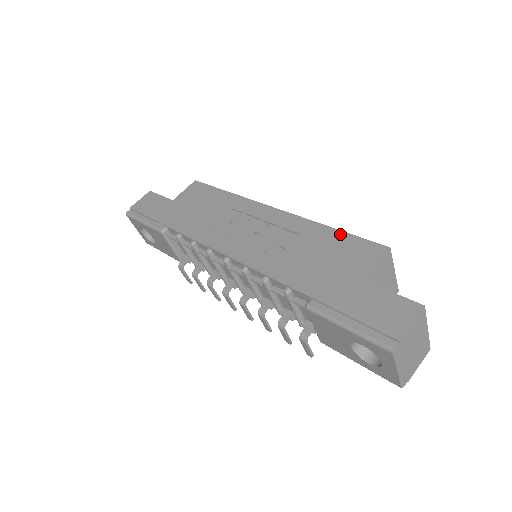
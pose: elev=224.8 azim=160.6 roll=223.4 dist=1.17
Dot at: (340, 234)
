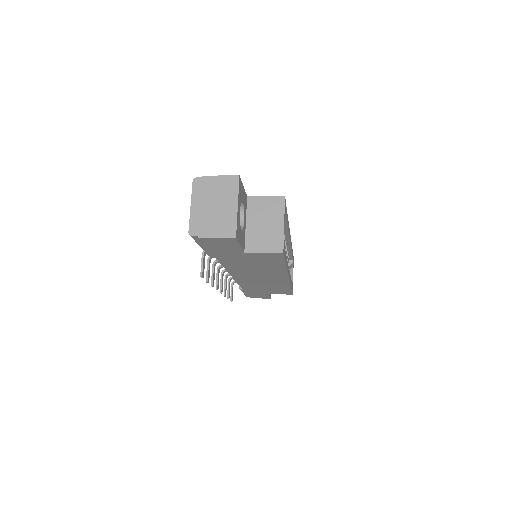
Dot at: occluded
